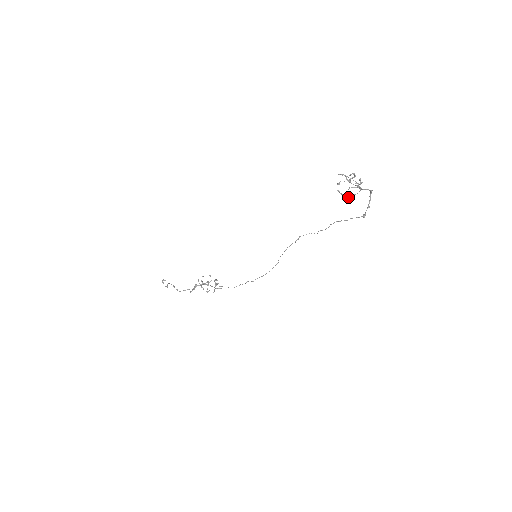
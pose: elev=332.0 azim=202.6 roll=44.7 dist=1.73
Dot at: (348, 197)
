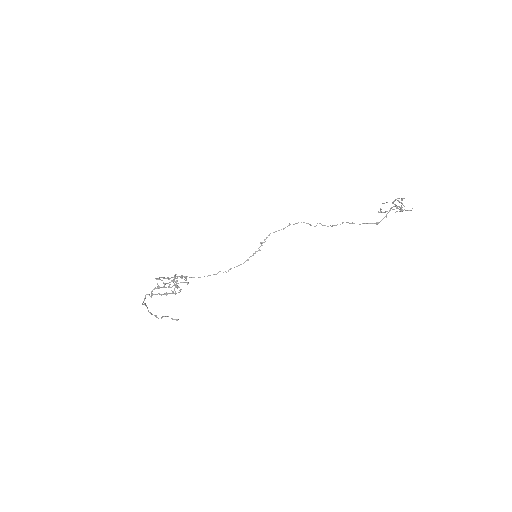
Dot at: occluded
